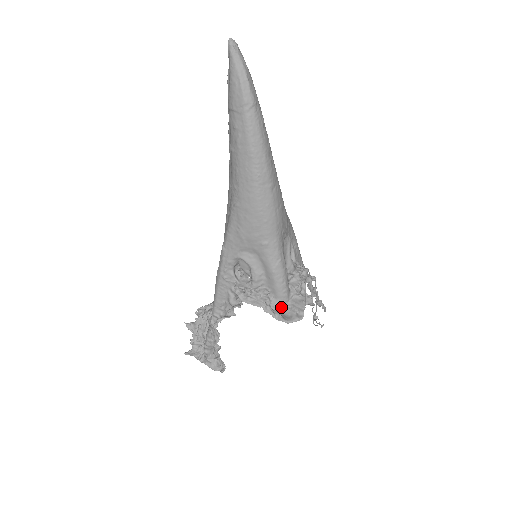
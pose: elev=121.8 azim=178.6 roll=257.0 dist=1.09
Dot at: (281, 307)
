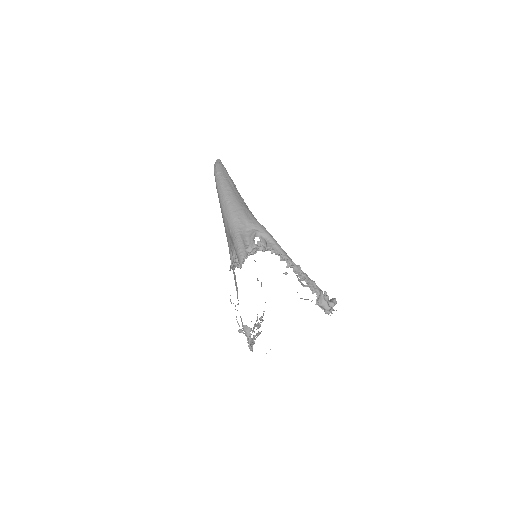
Dot at: (241, 265)
